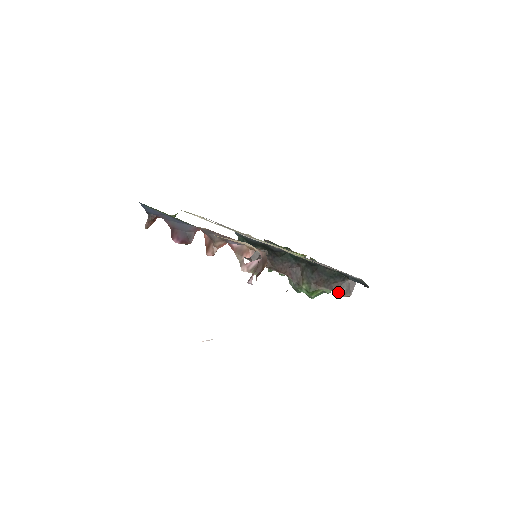
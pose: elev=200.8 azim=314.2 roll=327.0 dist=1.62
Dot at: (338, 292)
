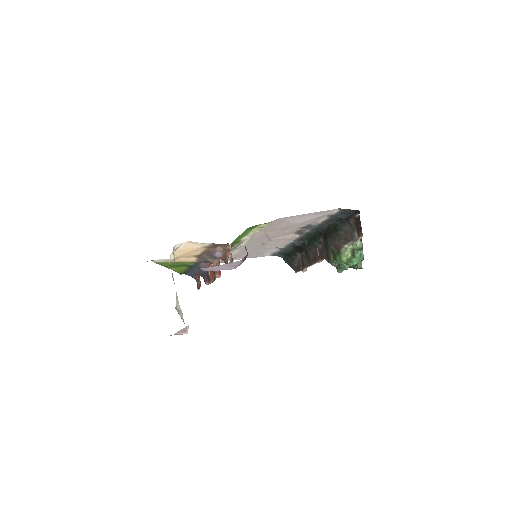
Dot at: (353, 239)
